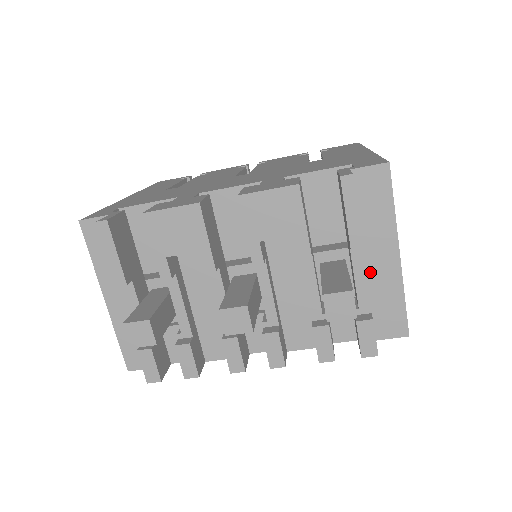
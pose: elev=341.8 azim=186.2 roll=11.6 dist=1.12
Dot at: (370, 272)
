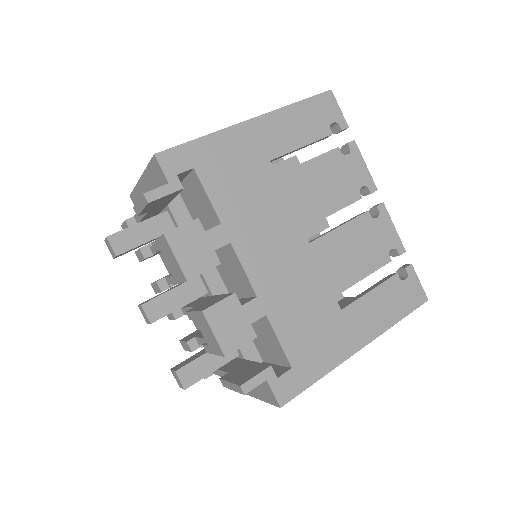
Dot at: occluded
